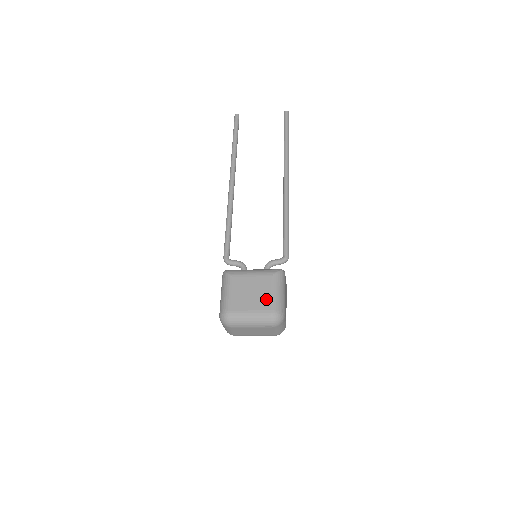
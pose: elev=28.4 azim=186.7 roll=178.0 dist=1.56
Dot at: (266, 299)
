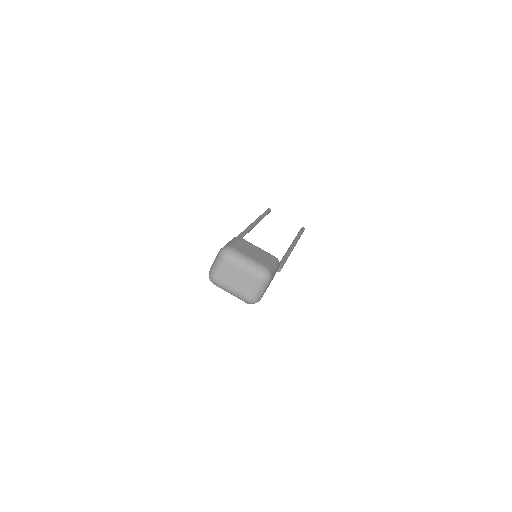
Dot at: (264, 260)
